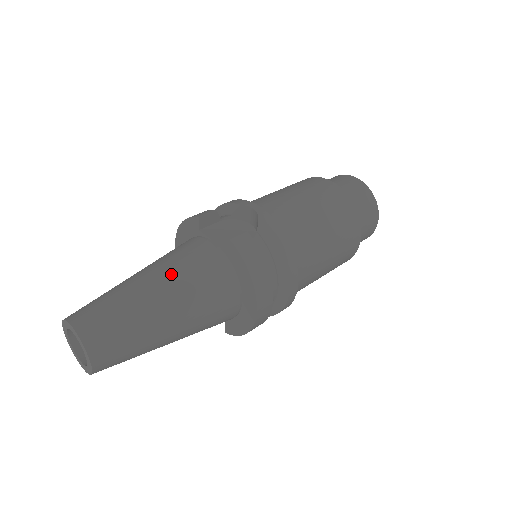
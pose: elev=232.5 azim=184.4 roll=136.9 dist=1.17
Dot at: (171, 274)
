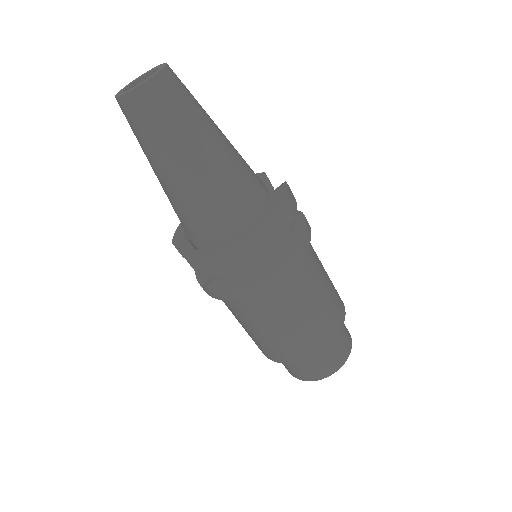
Dot at: occluded
